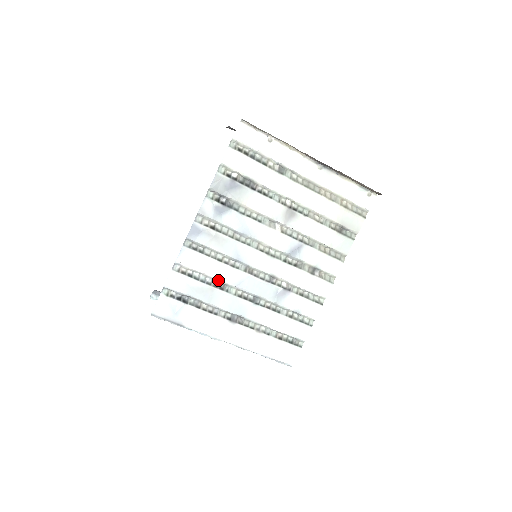
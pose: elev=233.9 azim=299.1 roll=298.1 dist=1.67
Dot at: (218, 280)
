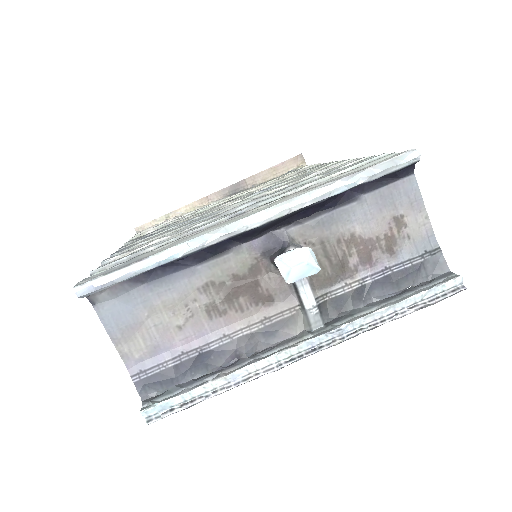
Dot at: (179, 233)
